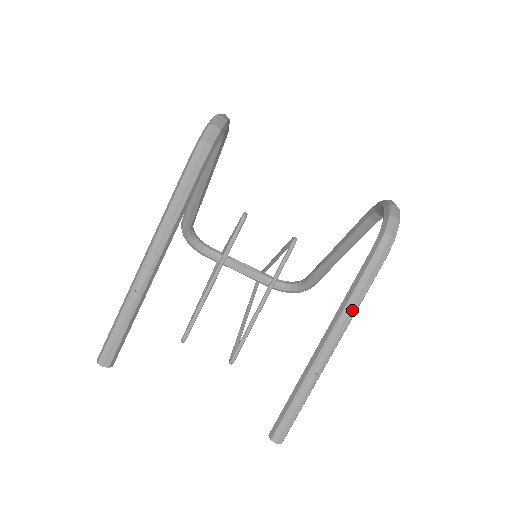
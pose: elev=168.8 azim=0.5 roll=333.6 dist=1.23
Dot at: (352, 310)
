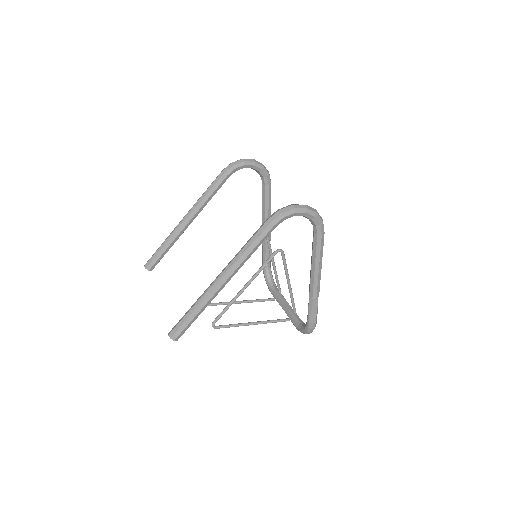
Dot at: (240, 253)
